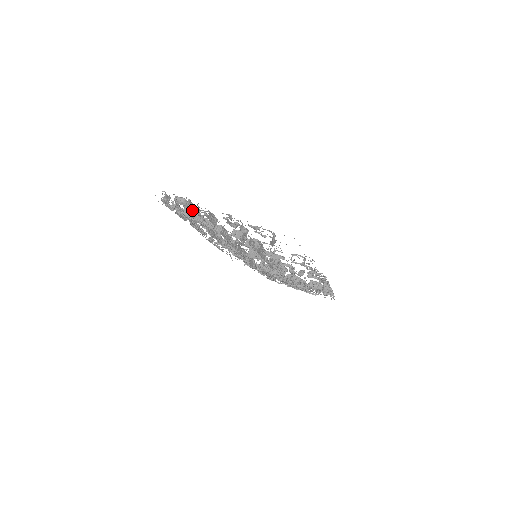
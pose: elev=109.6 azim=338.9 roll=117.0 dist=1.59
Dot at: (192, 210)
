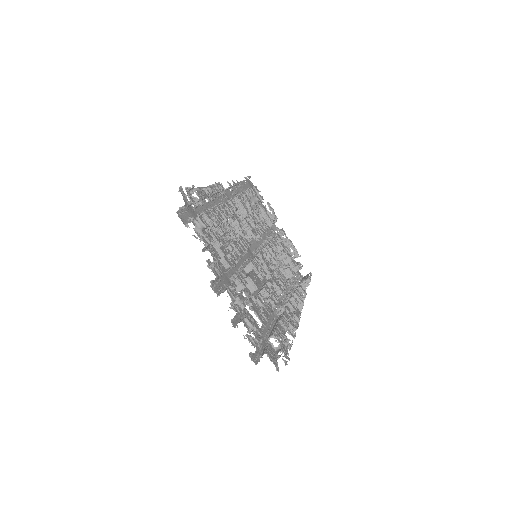
Dot at: occluded
